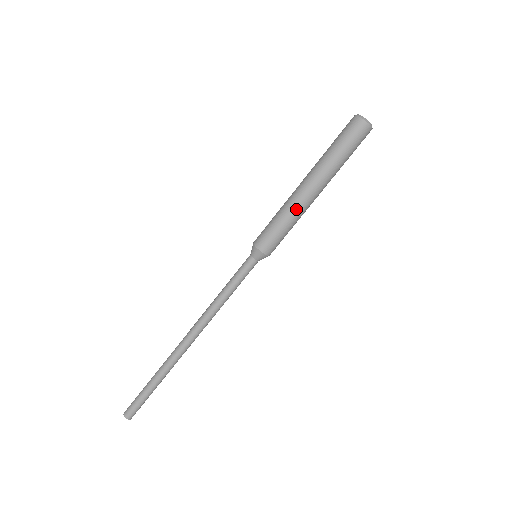
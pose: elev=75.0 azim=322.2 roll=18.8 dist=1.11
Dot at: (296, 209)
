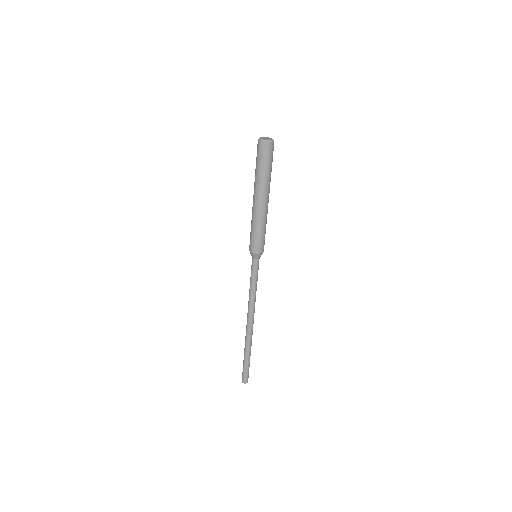
Dot at: (266, 217)
